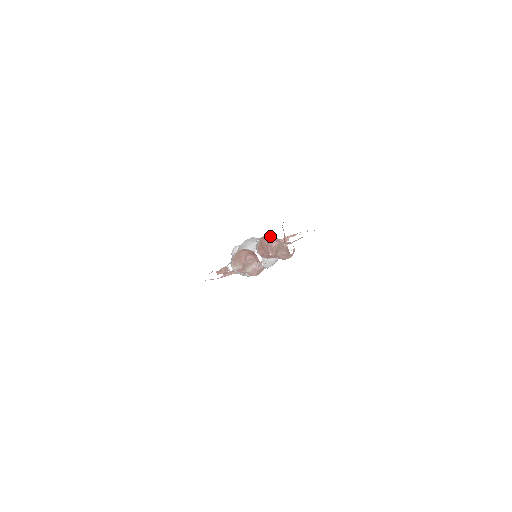
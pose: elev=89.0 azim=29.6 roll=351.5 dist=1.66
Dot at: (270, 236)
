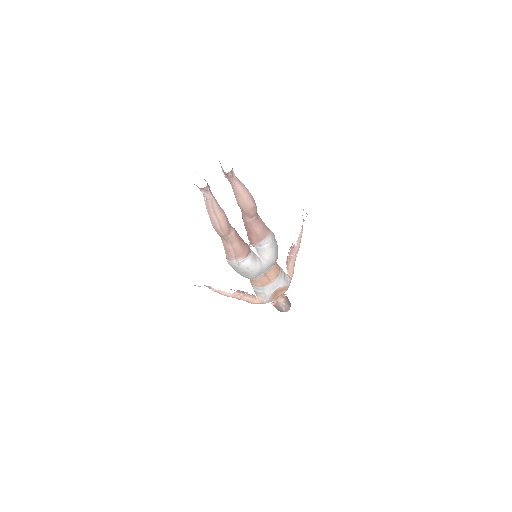
Dot at: occluded
